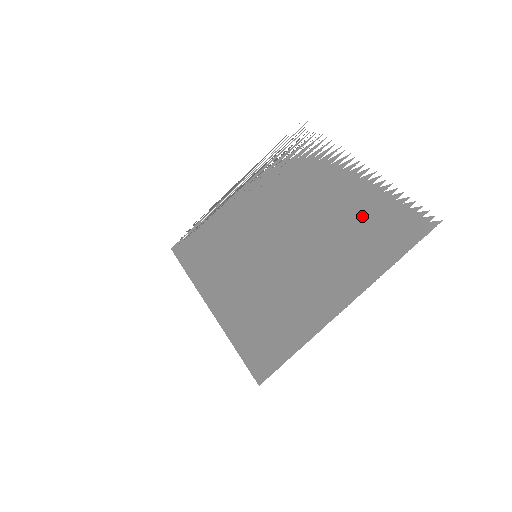
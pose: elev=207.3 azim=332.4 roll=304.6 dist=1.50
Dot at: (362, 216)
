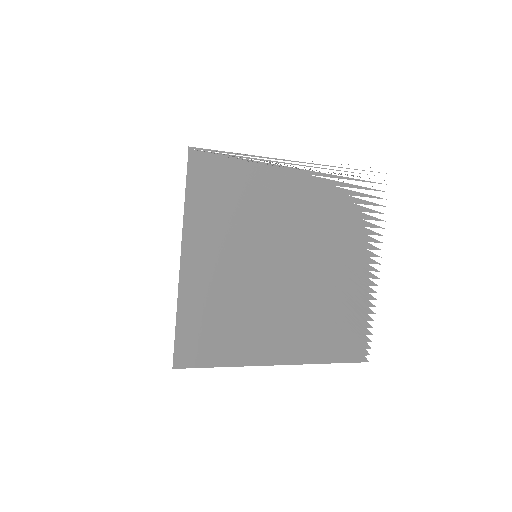
Dot at: (343, 310)
